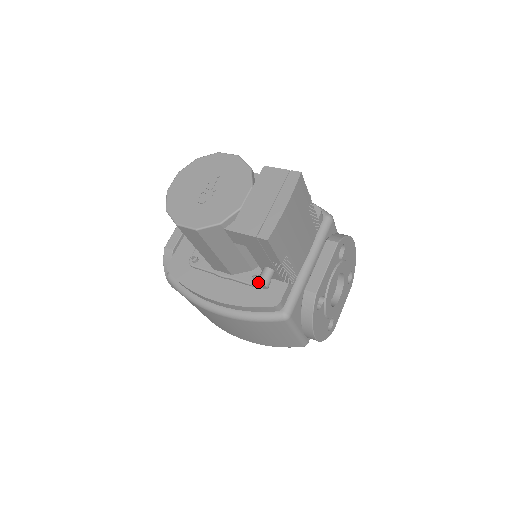
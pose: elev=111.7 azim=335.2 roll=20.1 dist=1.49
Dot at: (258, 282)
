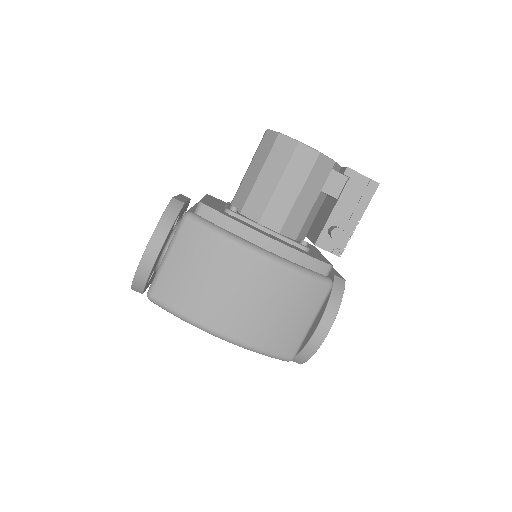
Dot at: occluded
